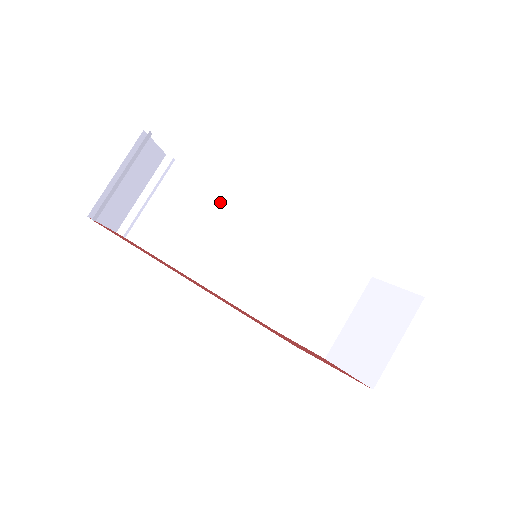
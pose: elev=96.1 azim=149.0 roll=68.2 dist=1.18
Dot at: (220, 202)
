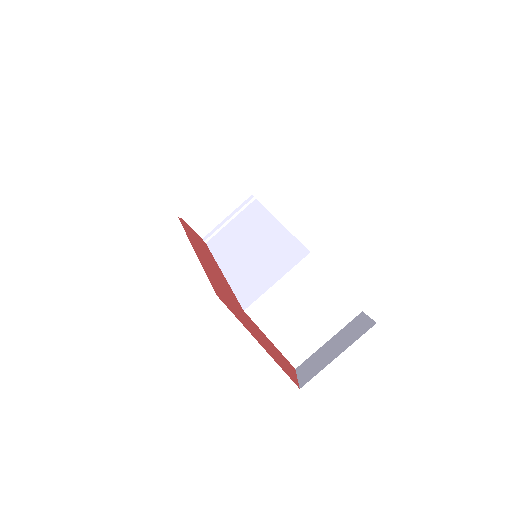
Dot at: (264, 225)
